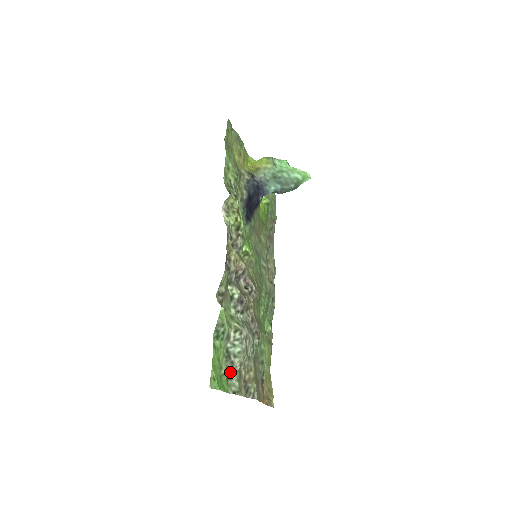
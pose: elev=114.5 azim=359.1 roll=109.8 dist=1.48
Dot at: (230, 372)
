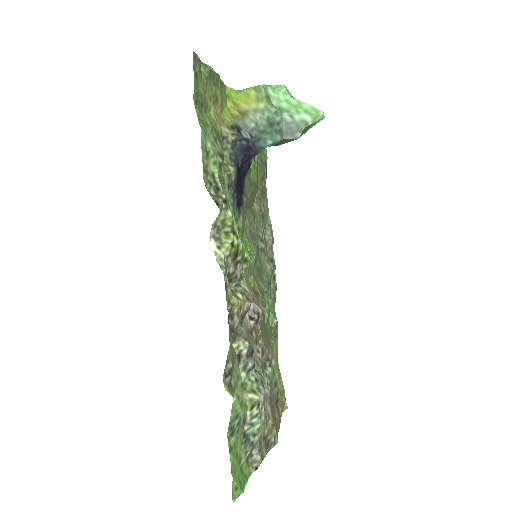
Dot at: (250, 452)
